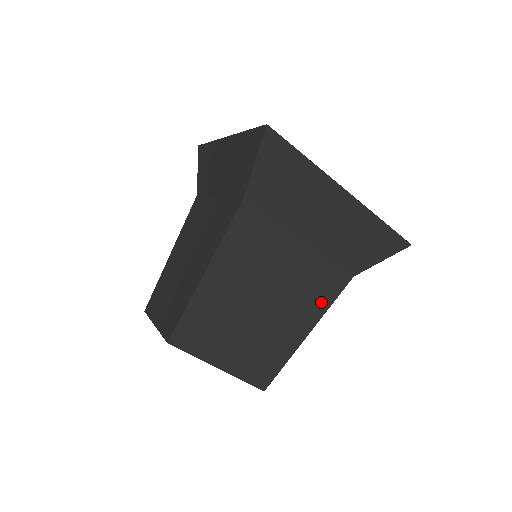
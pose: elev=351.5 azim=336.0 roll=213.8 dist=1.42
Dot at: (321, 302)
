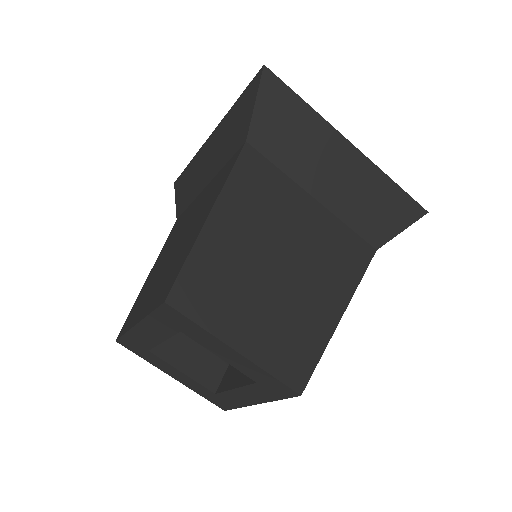
Dot at: (348, 275)
